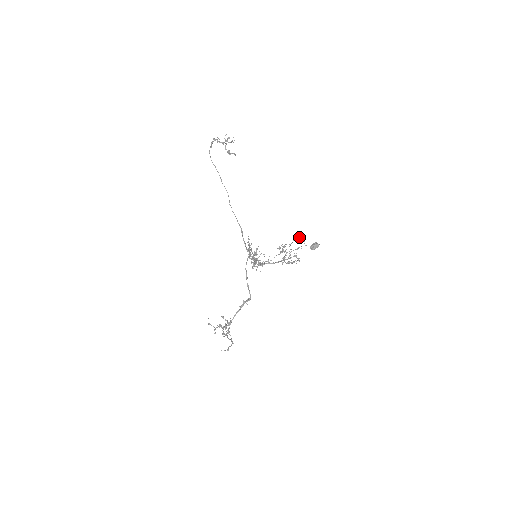
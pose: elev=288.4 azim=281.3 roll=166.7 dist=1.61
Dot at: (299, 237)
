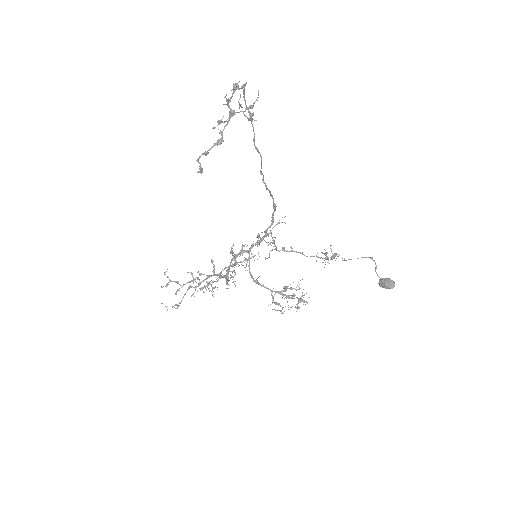
Dot at: (372, 258)
